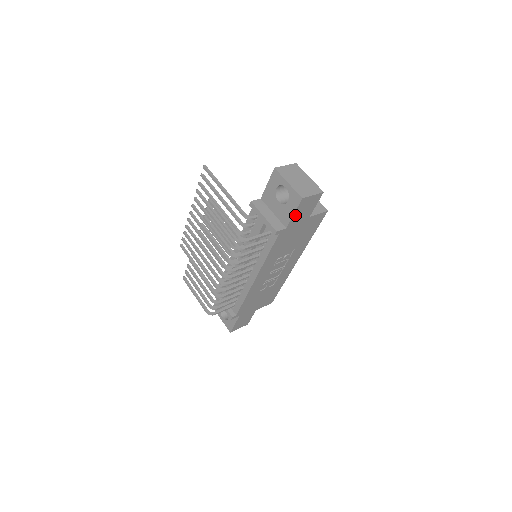
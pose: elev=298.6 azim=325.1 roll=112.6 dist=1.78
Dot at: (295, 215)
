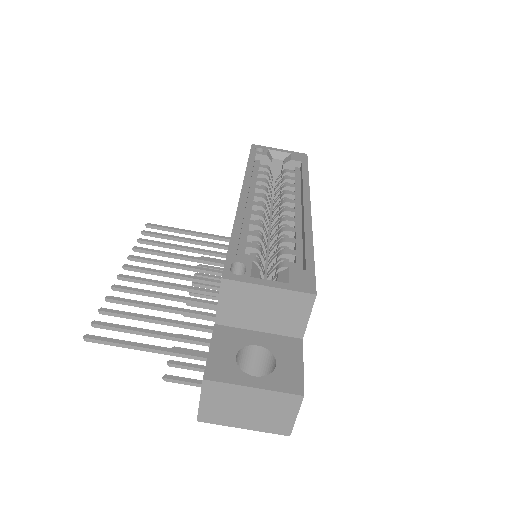
Dot at: occluded
